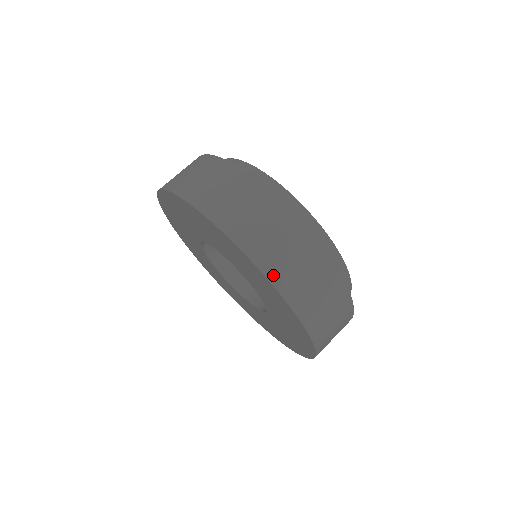
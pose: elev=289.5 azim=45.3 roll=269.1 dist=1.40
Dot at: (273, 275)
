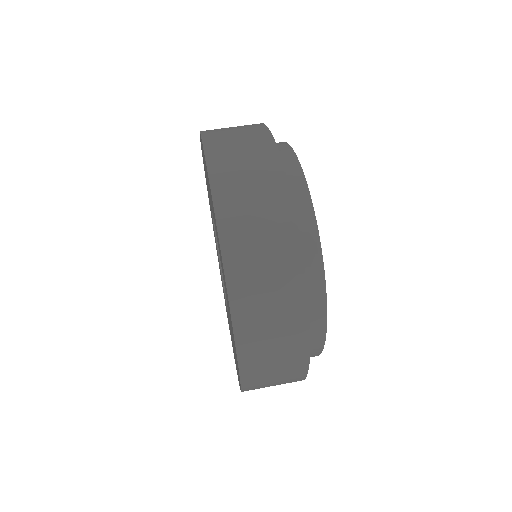
Dot at: (223, 214)
